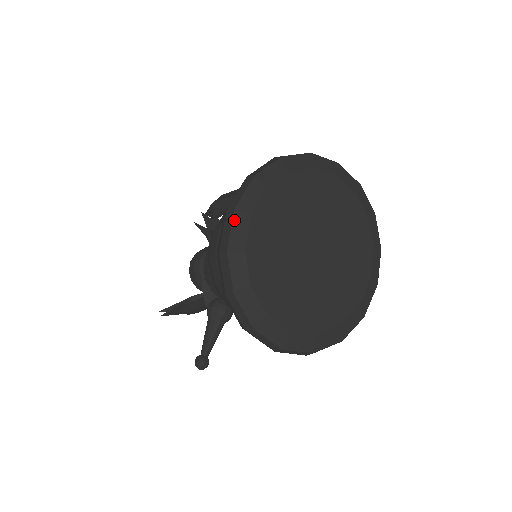
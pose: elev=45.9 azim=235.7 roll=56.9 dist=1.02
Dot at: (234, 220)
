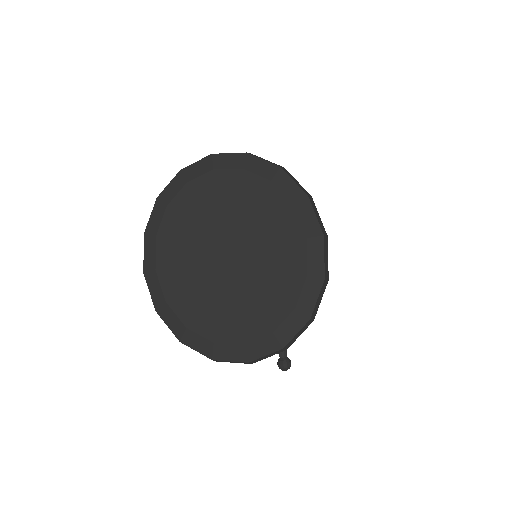
Dot at: (147, 283)
